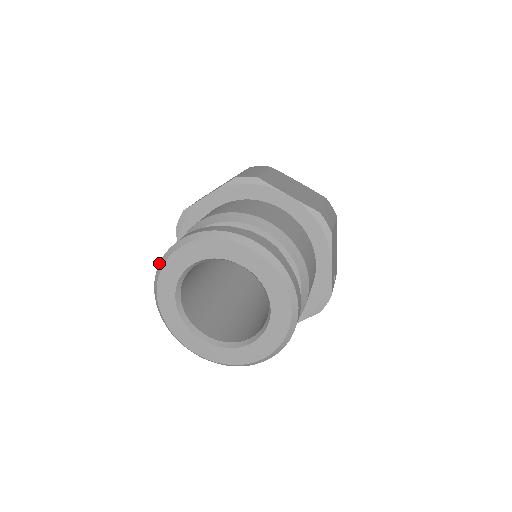
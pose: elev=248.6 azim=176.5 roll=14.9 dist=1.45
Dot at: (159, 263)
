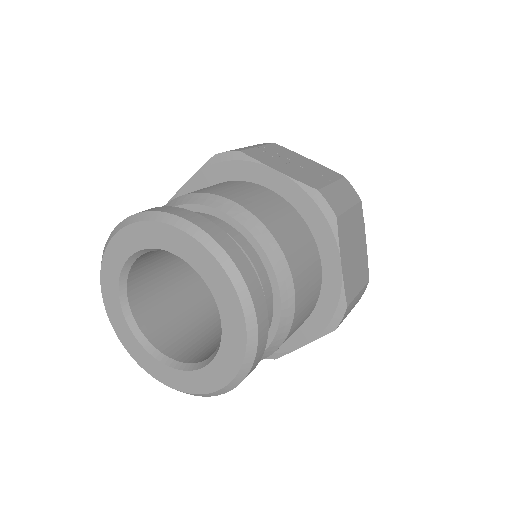
Dot at: occluded
